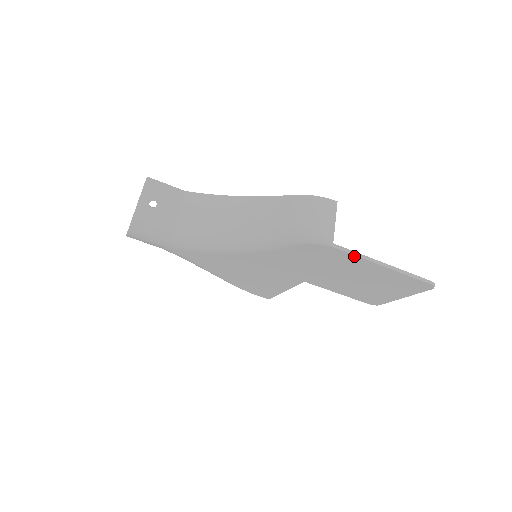
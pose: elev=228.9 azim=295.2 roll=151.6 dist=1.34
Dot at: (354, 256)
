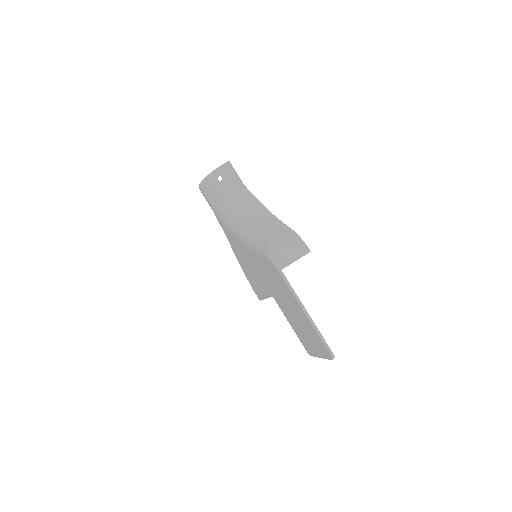
Dot at: (290, 290)
